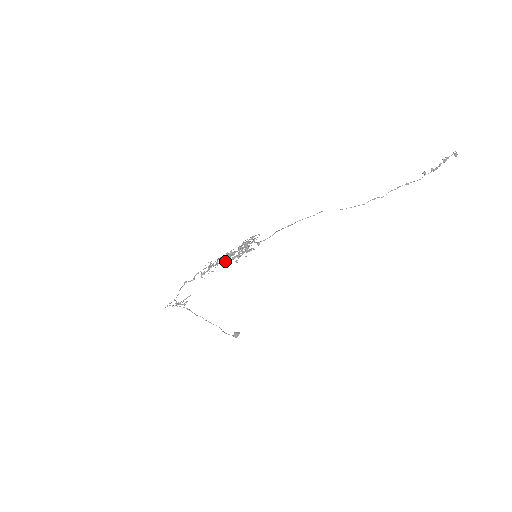
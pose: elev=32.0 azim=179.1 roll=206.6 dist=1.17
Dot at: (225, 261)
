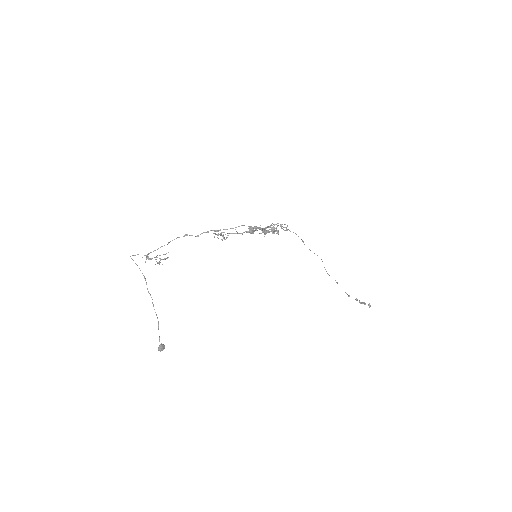
Dot at: (246, 231)
